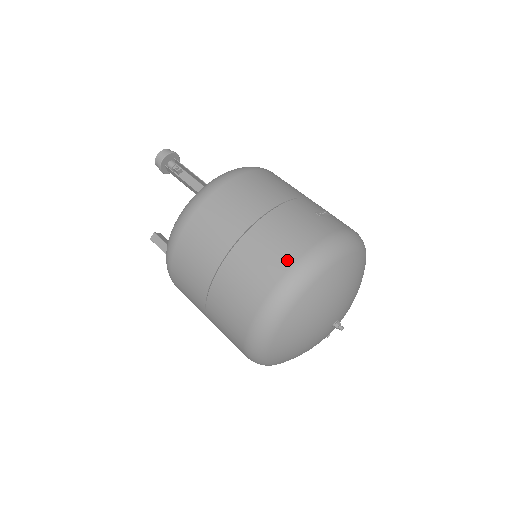
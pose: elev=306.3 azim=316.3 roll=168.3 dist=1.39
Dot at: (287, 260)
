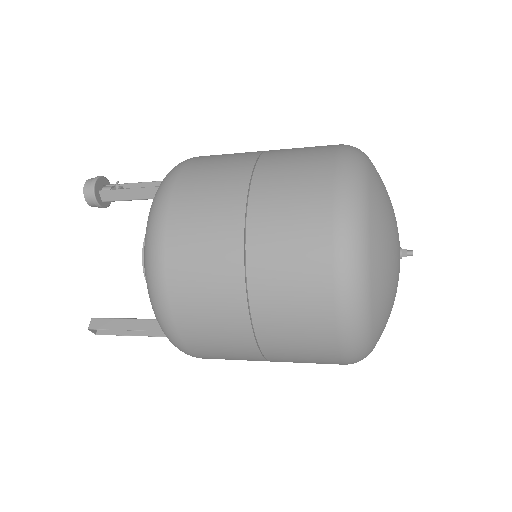
Dot at: (326, 154)
